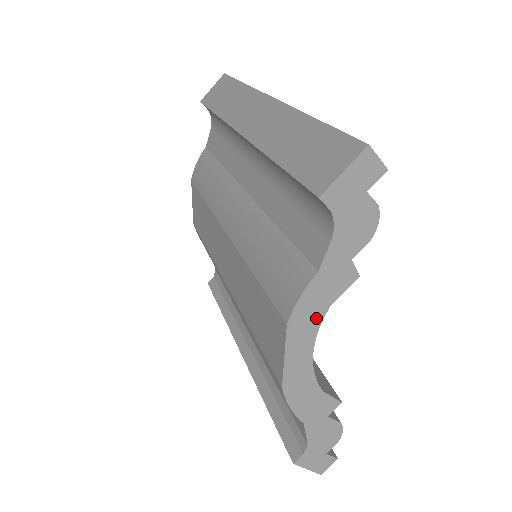
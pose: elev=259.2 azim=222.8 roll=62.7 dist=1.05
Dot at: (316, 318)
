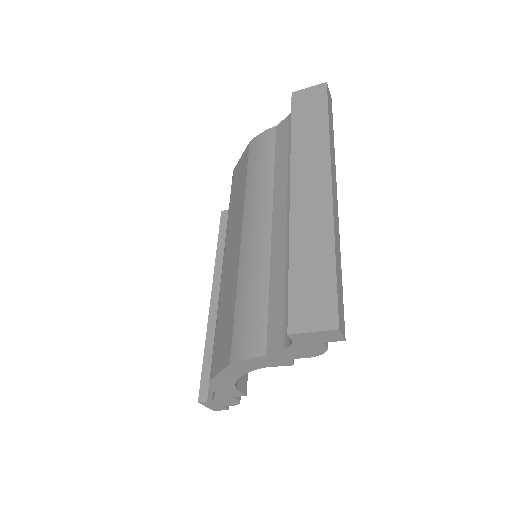
Dot at: (252, 368)
